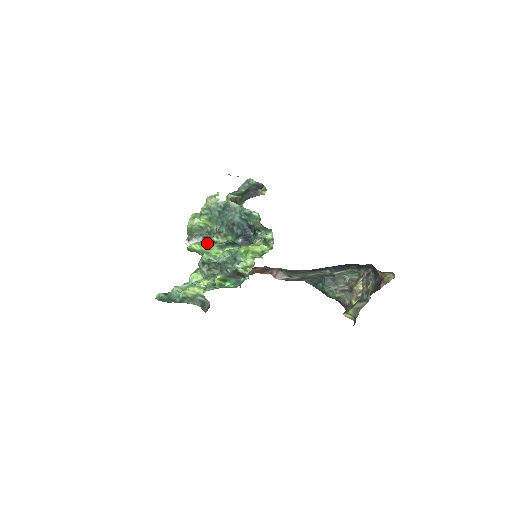
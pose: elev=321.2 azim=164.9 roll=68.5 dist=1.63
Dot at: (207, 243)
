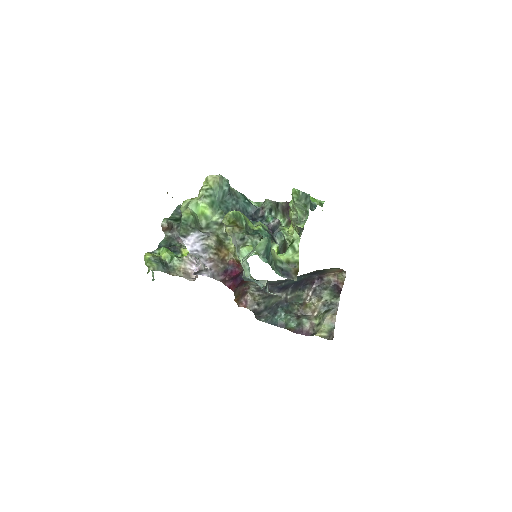
Dot at: occluded
